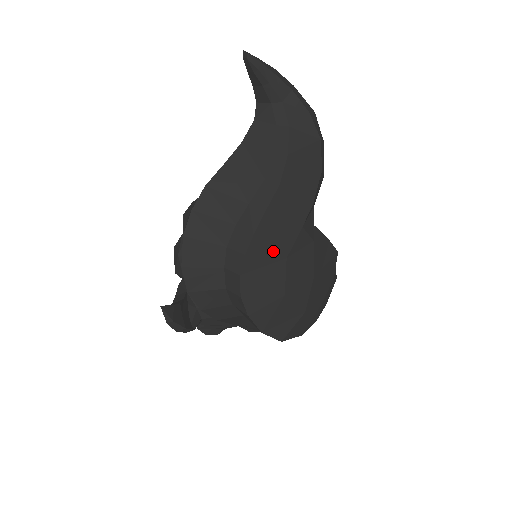
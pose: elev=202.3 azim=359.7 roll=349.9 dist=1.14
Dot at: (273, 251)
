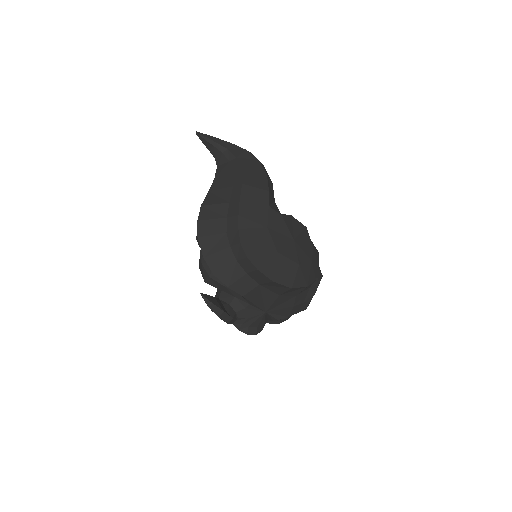
Dot at: (256, 224)
